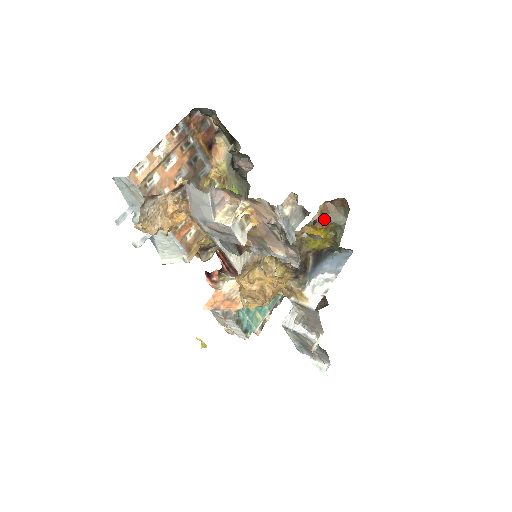
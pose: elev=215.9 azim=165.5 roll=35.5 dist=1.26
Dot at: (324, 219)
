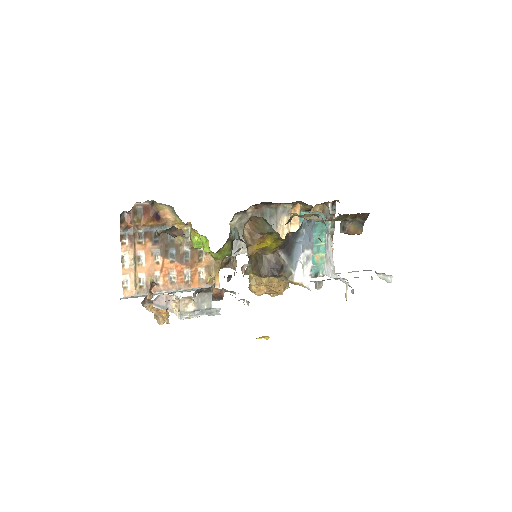
Dot at: (256, 236)
